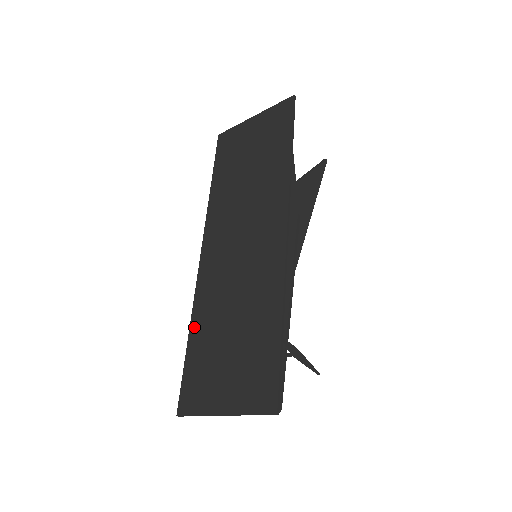
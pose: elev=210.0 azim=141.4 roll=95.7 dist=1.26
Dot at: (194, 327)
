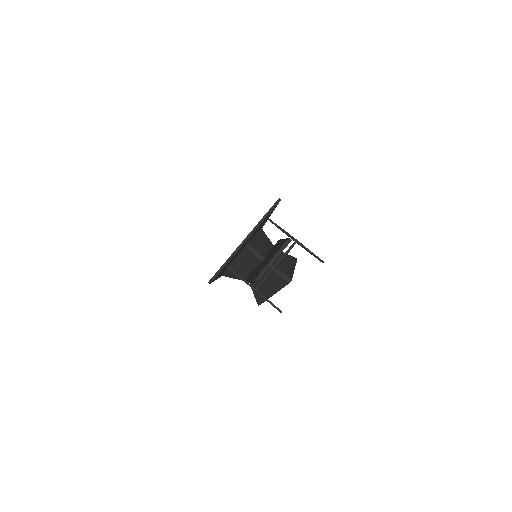
Dot at: occluded
